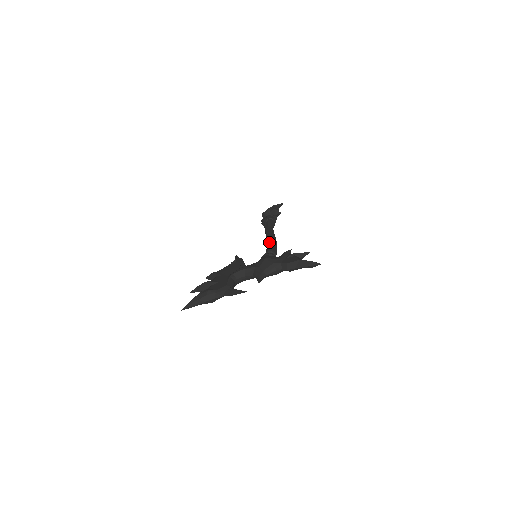
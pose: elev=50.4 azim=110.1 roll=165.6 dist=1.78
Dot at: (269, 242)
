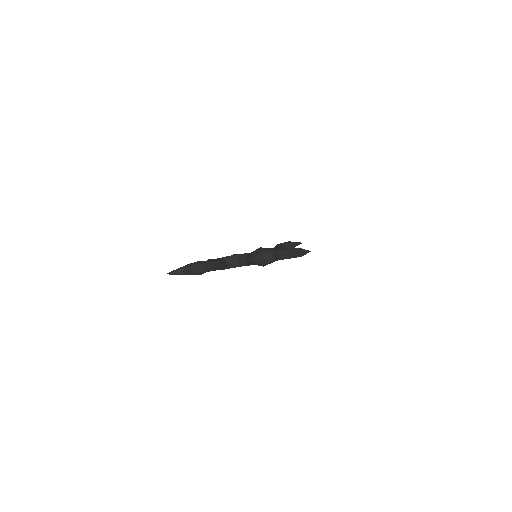
Dot at: occluded
